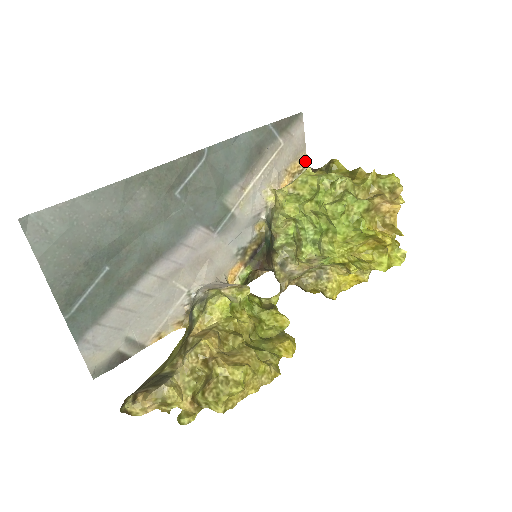
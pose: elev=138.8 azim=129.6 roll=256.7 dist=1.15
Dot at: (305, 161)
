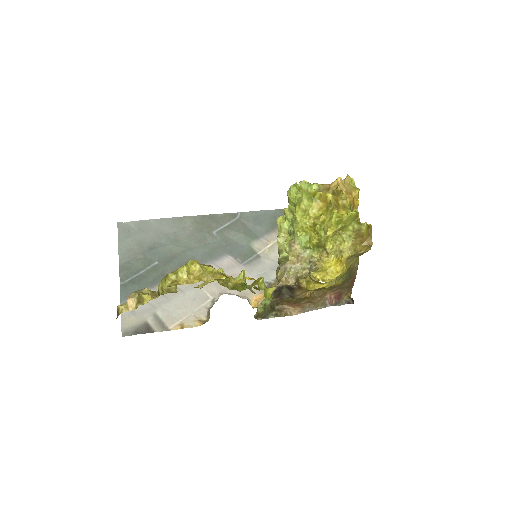
Dot at: occluded
